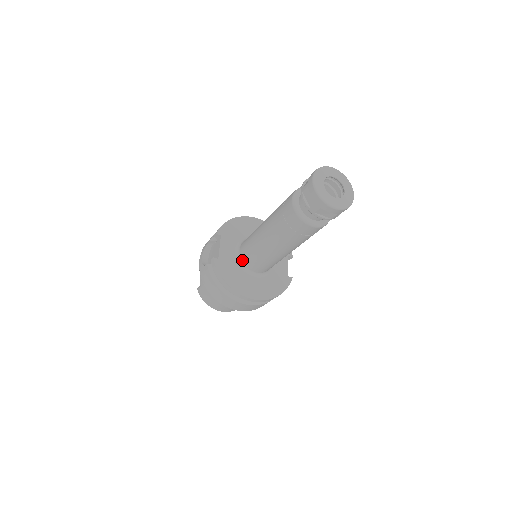
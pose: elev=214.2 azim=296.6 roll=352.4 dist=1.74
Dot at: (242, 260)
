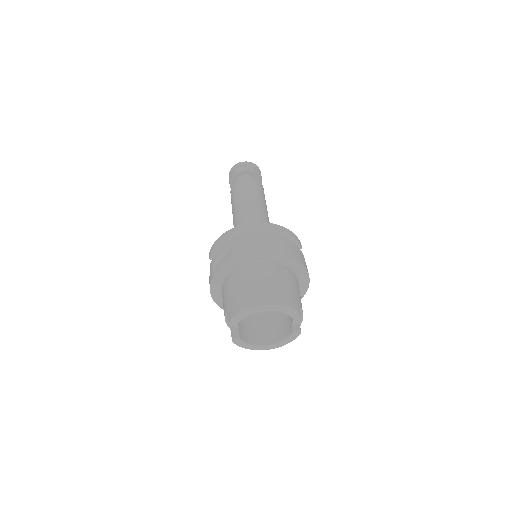
Dot at: occluded
